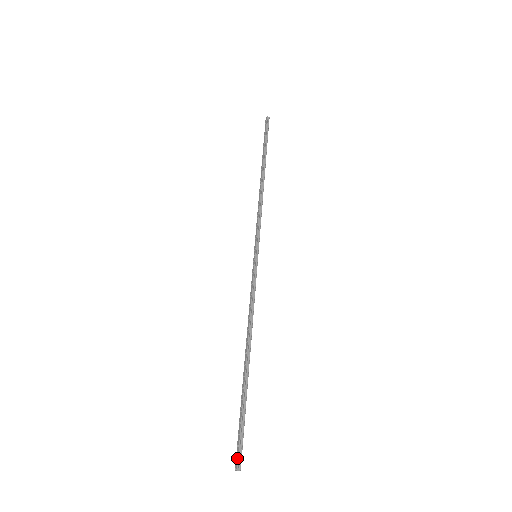
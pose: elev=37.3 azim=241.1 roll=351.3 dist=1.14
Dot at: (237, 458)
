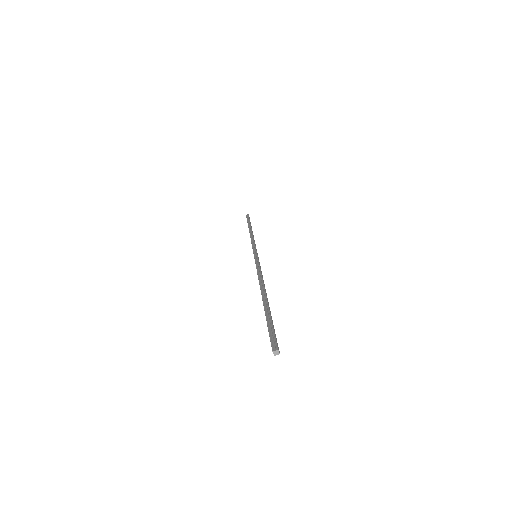
Dot at: (271, 346)
